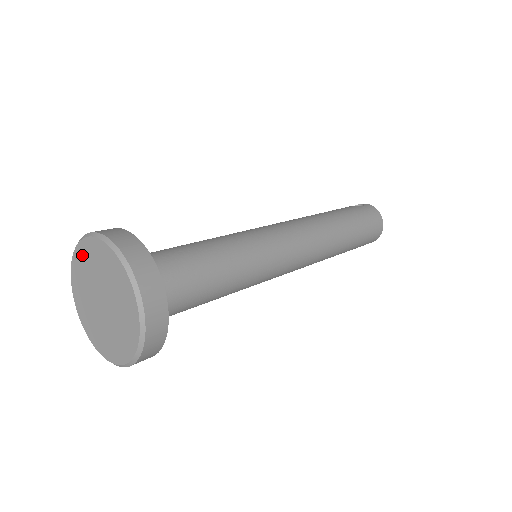
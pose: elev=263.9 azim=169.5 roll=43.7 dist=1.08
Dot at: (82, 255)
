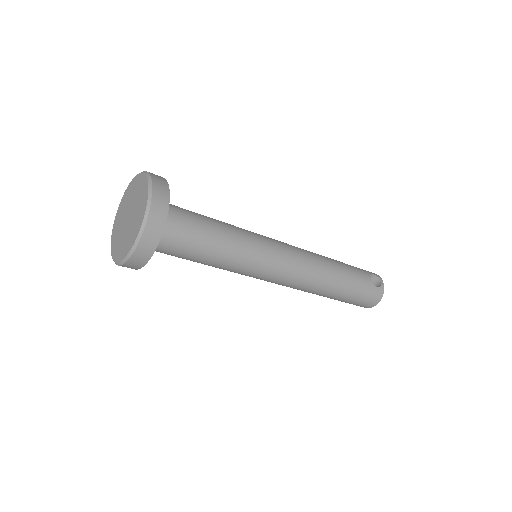
Dot at: (143, 185)
